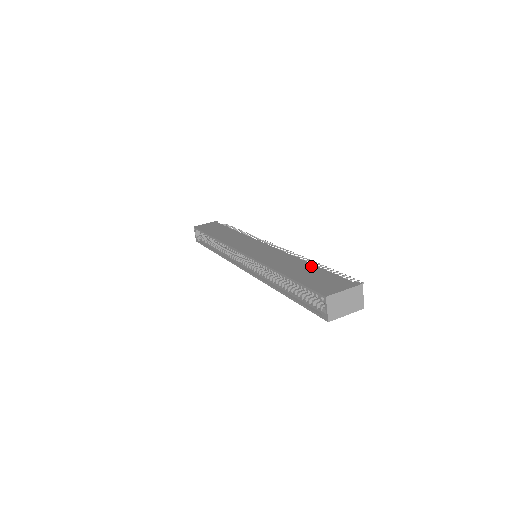
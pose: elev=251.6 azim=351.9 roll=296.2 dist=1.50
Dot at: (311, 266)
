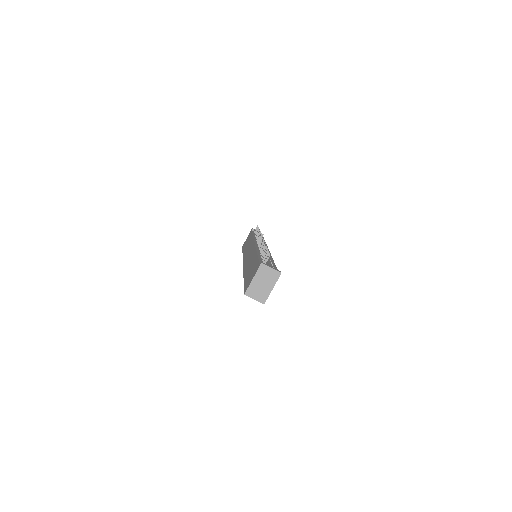
Dot at: (255, 258)
